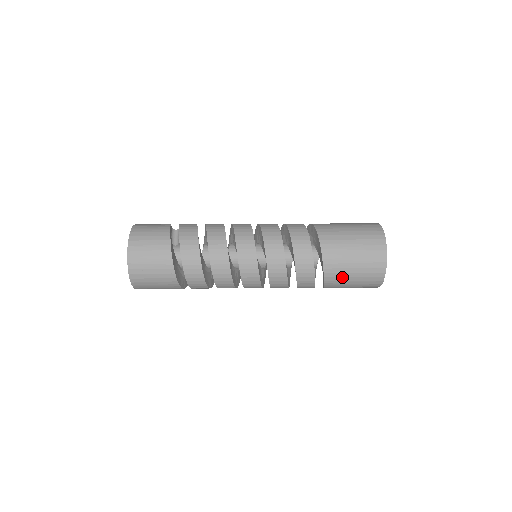
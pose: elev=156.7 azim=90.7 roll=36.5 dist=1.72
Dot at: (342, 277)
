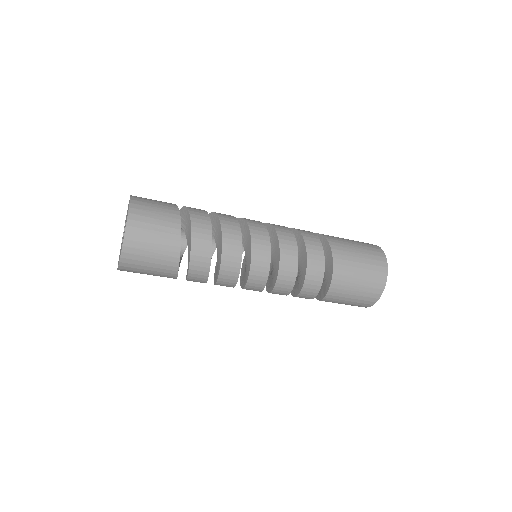
Dot at: (349, 272)
